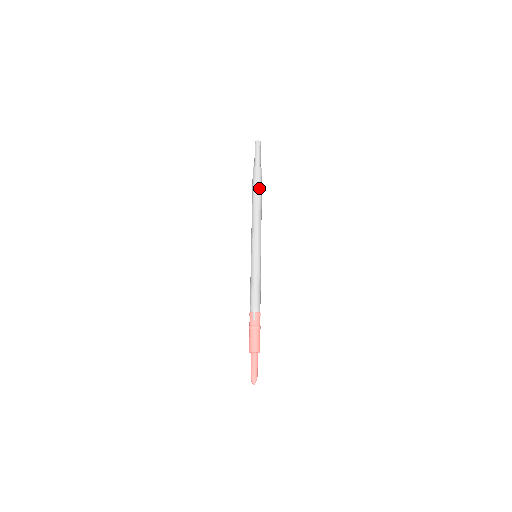
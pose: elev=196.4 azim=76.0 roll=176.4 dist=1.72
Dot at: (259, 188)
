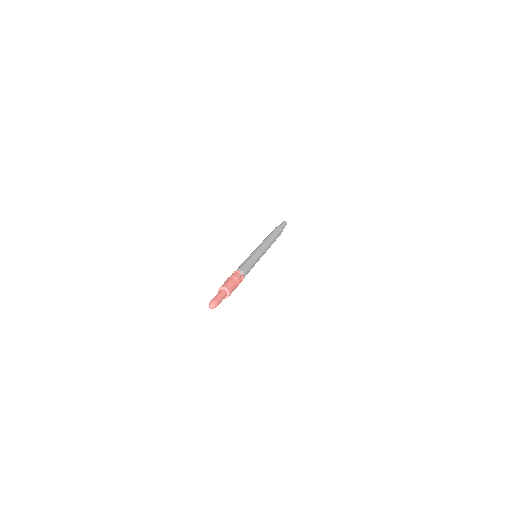
Dot at: (273, 232)
